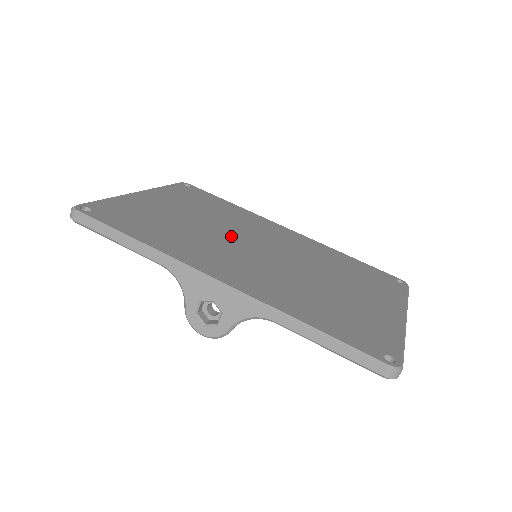
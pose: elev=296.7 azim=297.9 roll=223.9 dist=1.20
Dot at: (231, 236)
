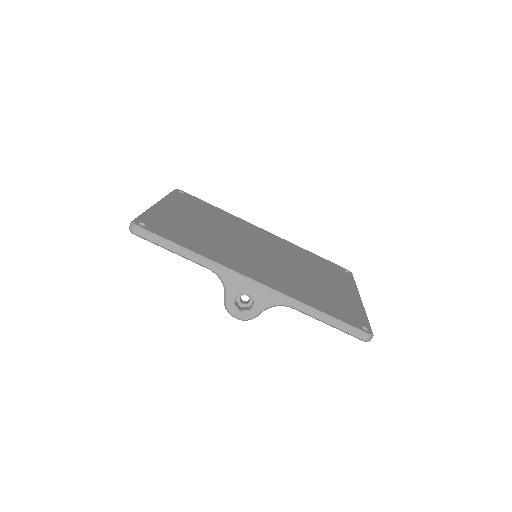
Dot at: (238, 241)
